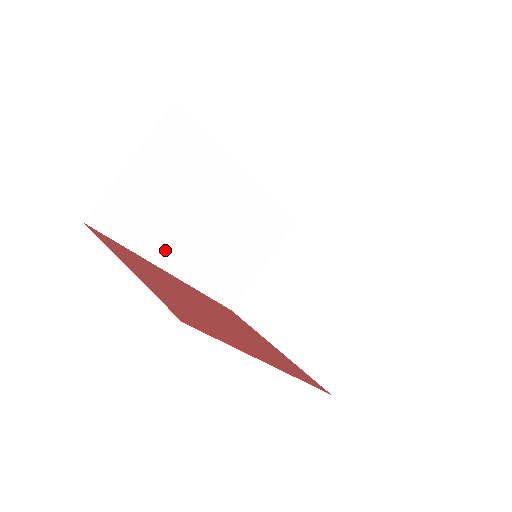
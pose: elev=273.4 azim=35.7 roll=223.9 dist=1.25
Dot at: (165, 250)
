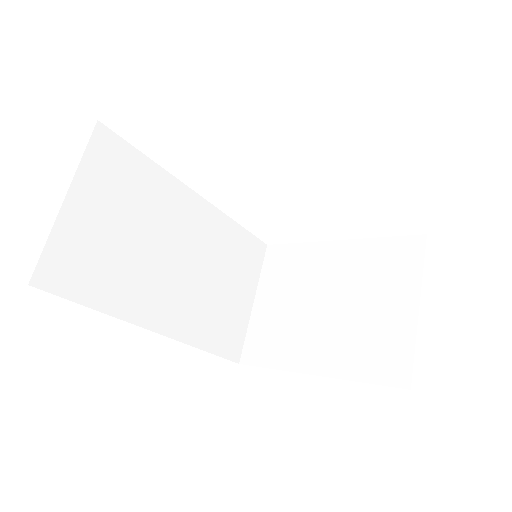
Dot at: (141, 303)
